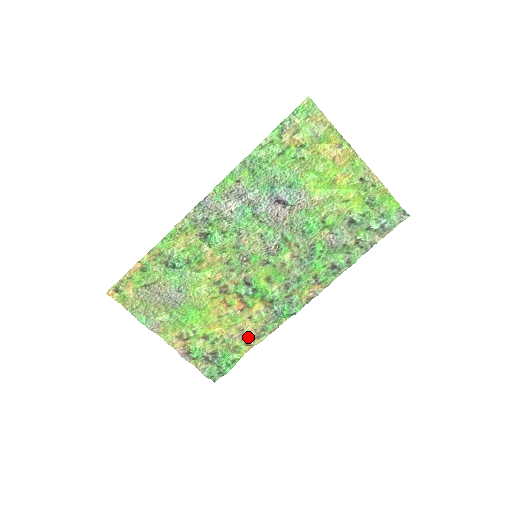
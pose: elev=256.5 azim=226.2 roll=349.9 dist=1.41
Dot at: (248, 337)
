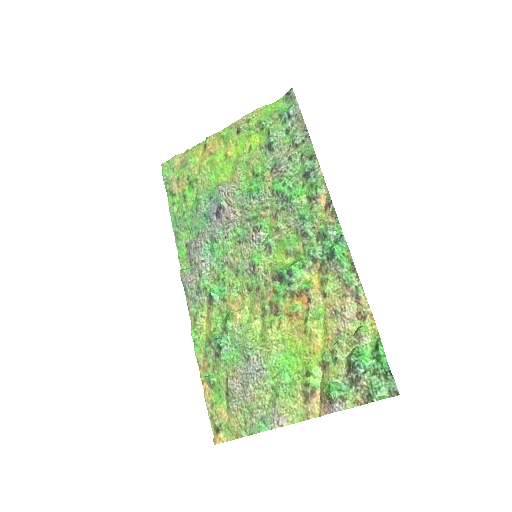
Dot at: (351, 310)
